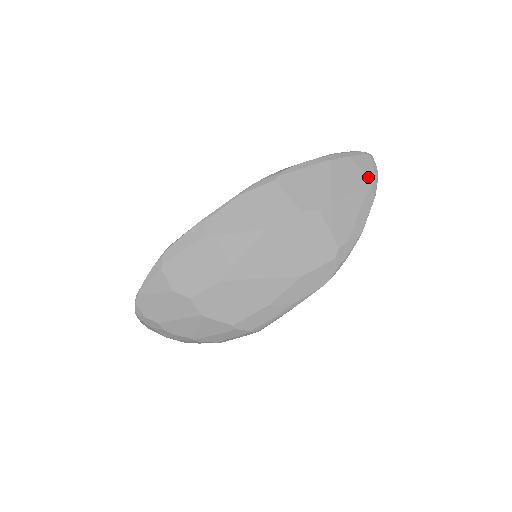
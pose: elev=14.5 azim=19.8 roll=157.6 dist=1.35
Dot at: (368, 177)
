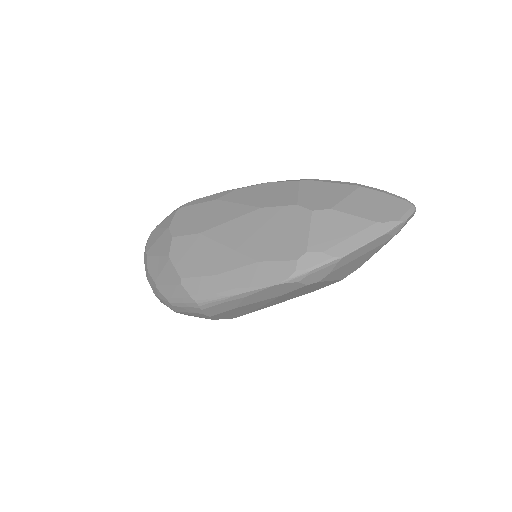
Dot at: (390, 214)
